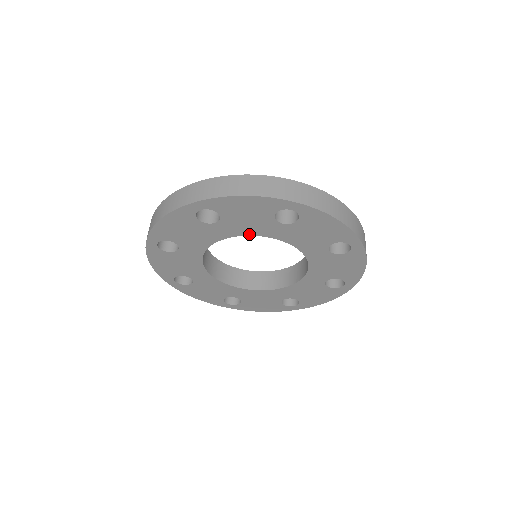
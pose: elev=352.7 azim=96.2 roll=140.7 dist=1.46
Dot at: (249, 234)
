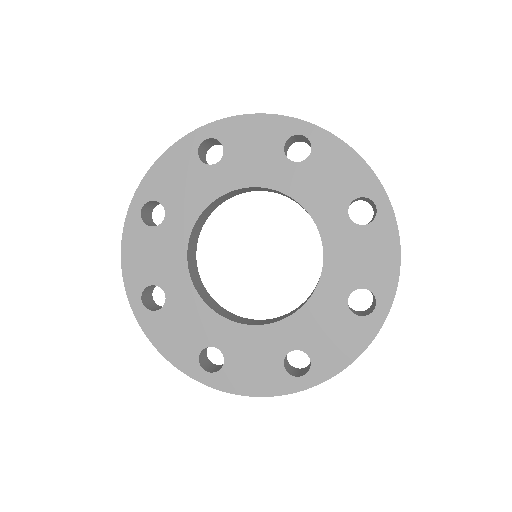
Dot at: (252, 184)
